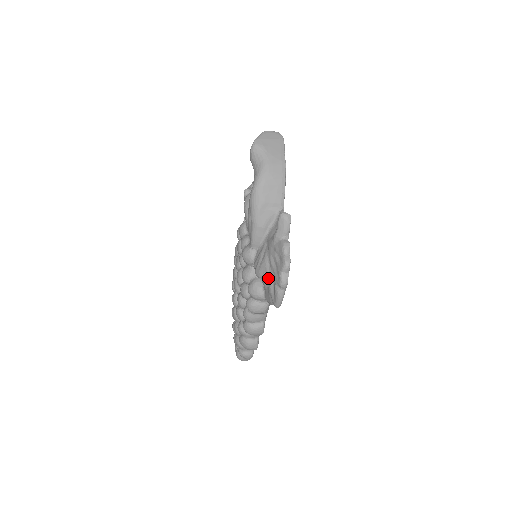
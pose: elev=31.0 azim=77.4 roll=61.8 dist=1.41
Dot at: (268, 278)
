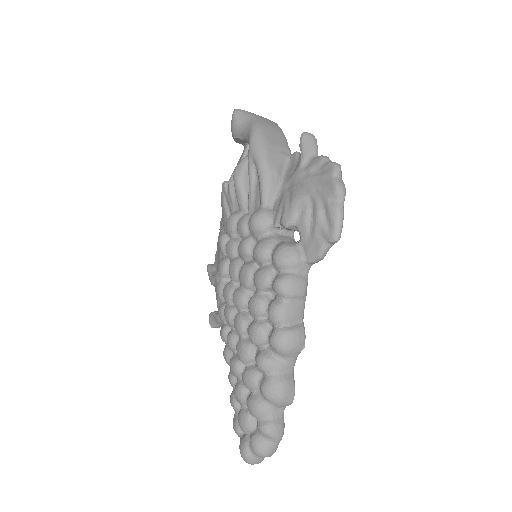
Dot at: (309, 209)
